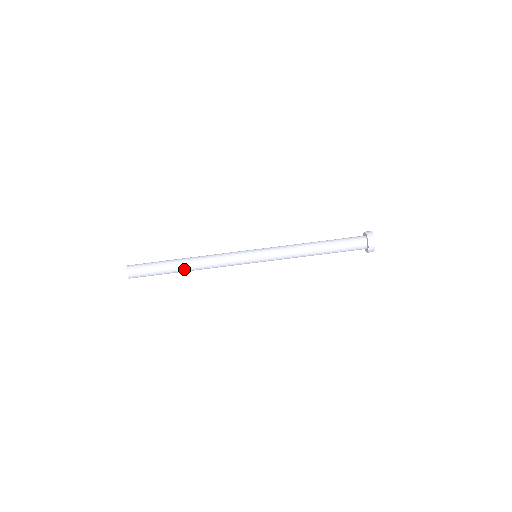
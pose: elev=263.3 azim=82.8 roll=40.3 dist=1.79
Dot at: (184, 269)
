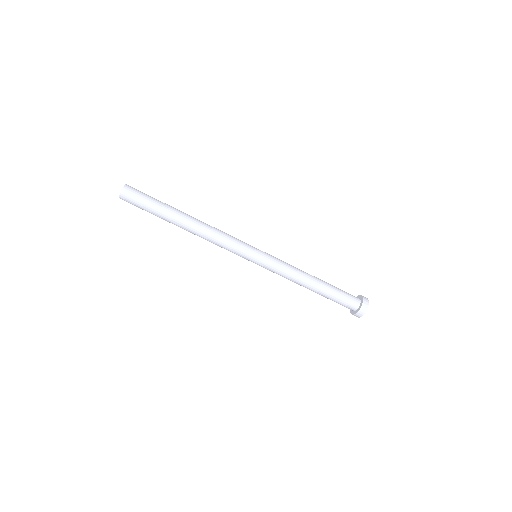
Dot at: (184, 221)
